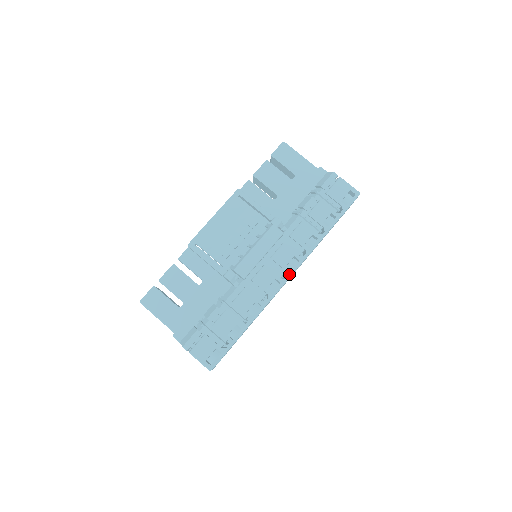
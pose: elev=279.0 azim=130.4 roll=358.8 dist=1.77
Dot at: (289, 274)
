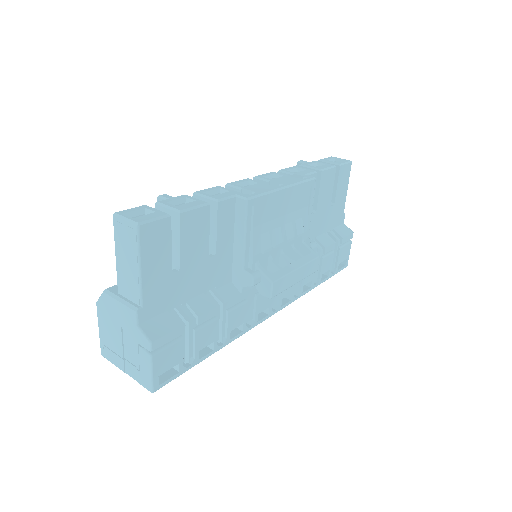
Dot at: (278, 309)
